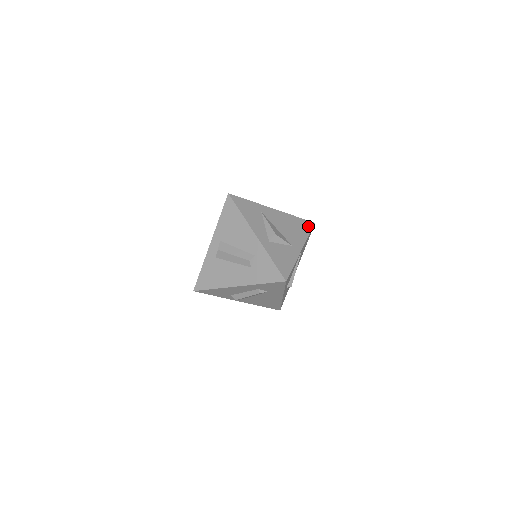
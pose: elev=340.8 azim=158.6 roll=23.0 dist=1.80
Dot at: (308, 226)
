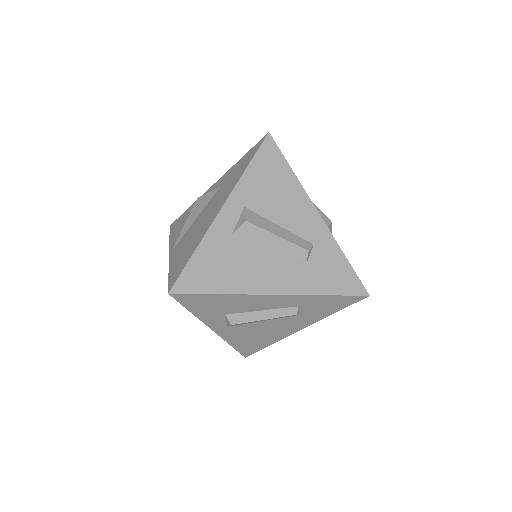
Dot at: occluded
